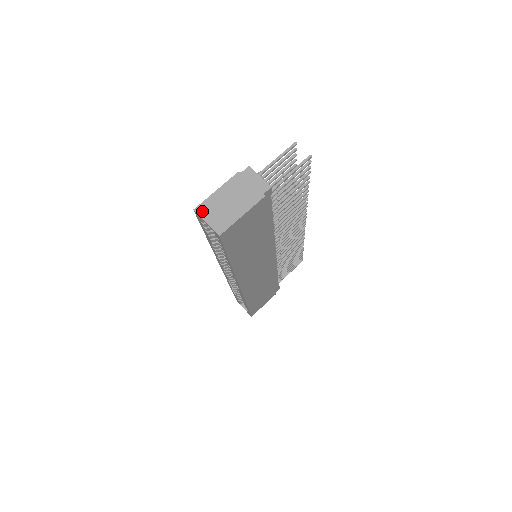
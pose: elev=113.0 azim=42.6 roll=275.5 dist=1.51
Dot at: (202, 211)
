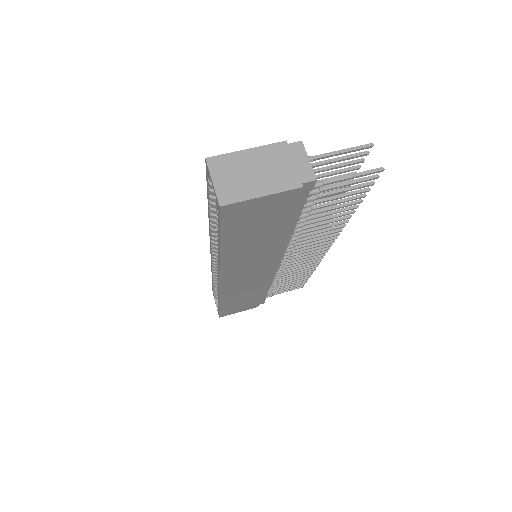
Dot at: (215, 165)
